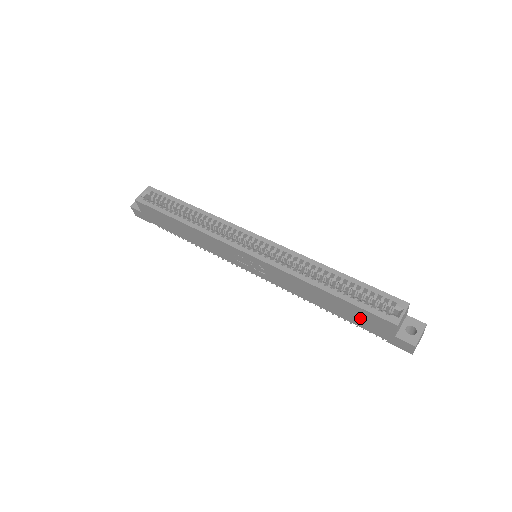
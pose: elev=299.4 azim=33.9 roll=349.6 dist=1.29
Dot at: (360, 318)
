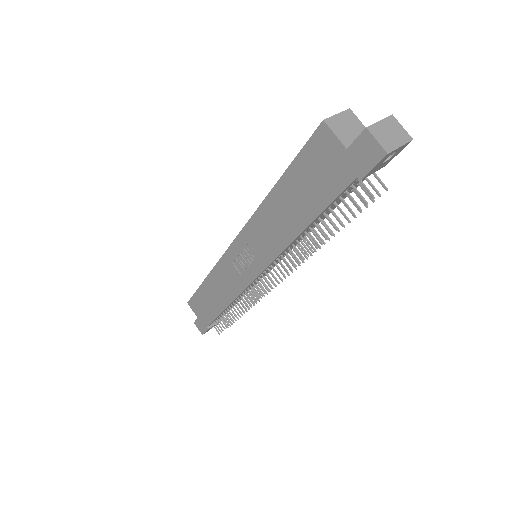
Dot at: (315, 180)
